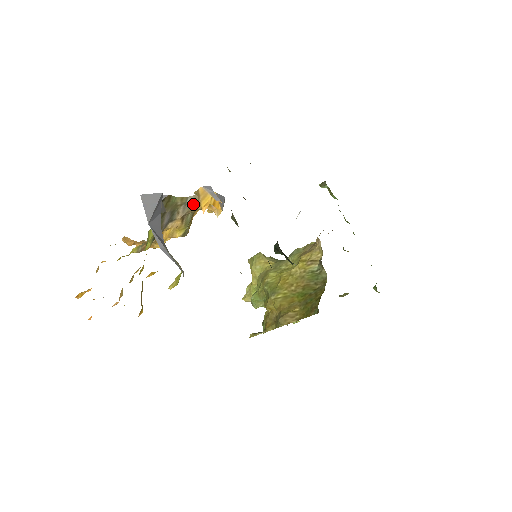
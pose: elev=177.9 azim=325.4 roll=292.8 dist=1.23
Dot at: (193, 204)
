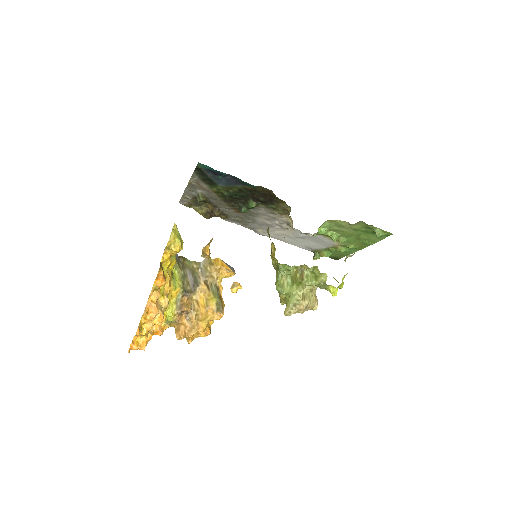
Dot at: (208, 270)
